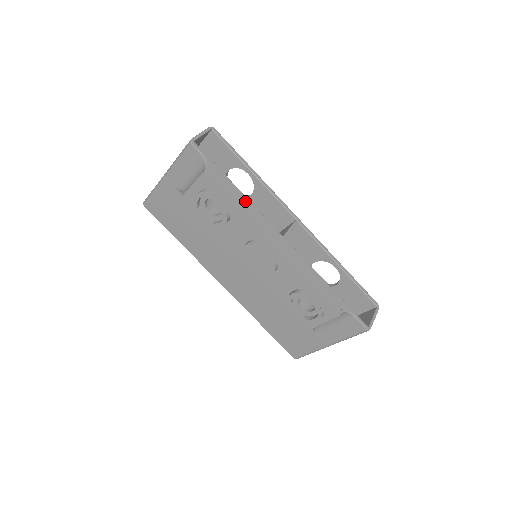
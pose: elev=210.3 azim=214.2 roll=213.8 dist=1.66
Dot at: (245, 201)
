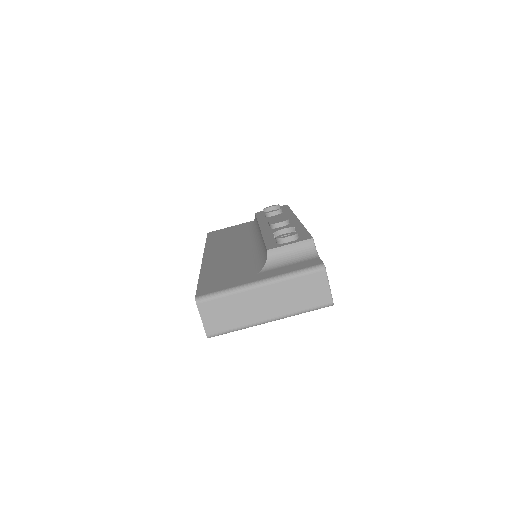
Dot at: occluded
